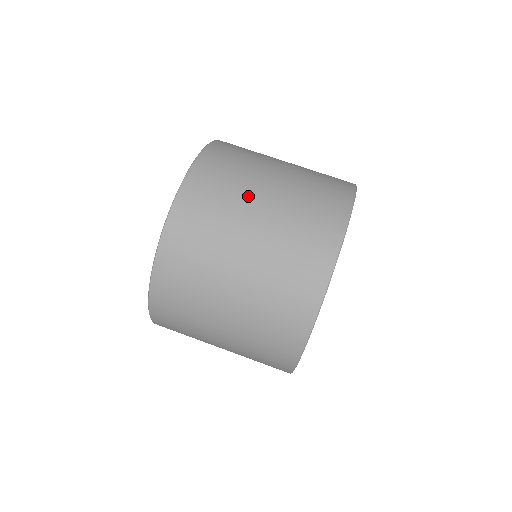
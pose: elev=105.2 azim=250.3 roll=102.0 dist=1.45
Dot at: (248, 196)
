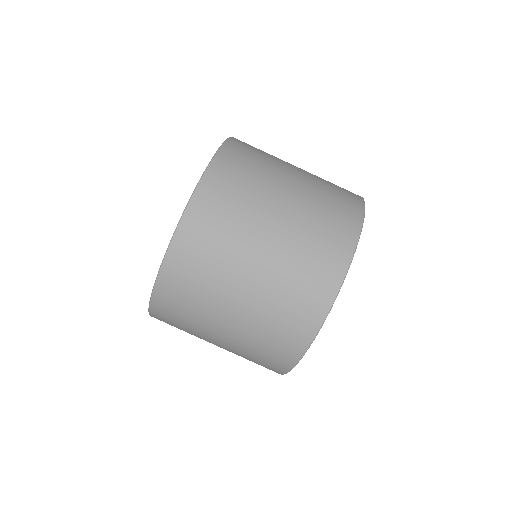
Dot at: (249, 235)
